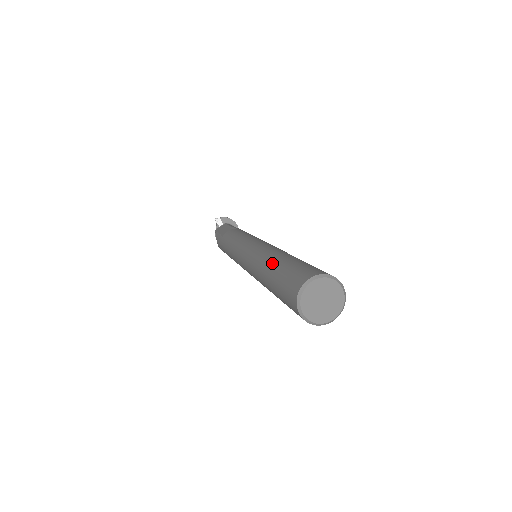
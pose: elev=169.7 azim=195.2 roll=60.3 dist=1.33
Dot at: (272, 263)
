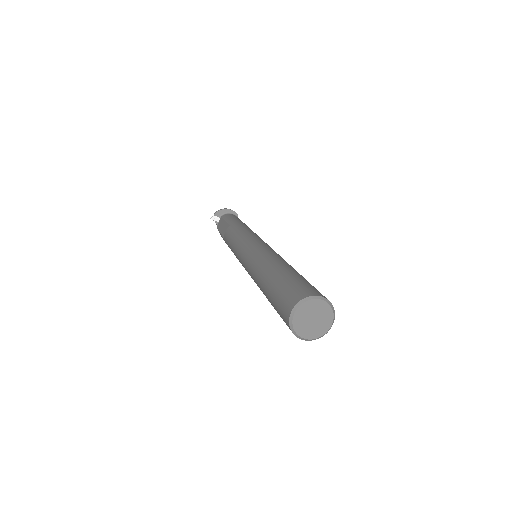
Dot at: (264, 286)
